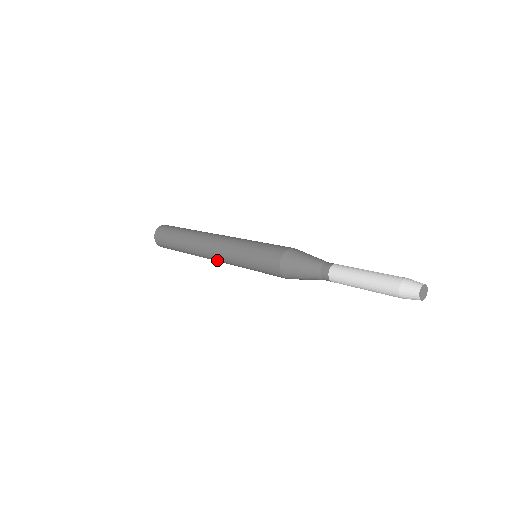
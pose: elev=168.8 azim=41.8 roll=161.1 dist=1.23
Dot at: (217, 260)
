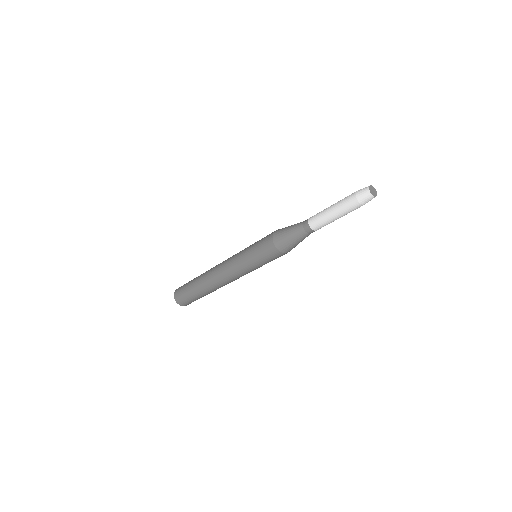
Dot at: (223, 273)
